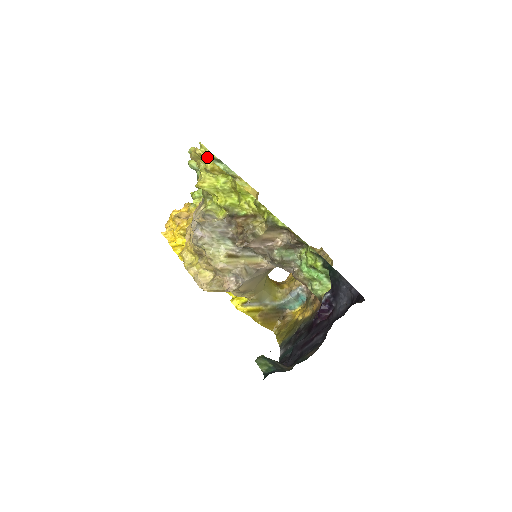
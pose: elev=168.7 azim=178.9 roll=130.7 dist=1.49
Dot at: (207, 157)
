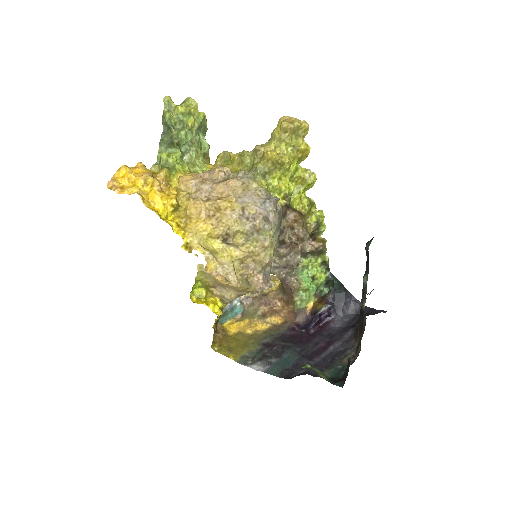
Dot at: (305, 135)
